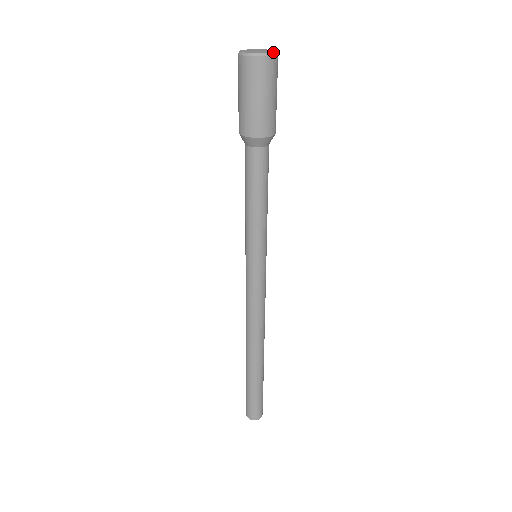
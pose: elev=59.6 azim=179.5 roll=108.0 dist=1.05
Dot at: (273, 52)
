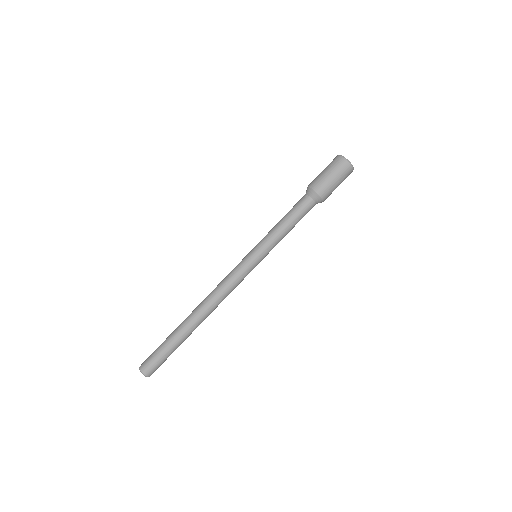
Dot at: (350, 162)
